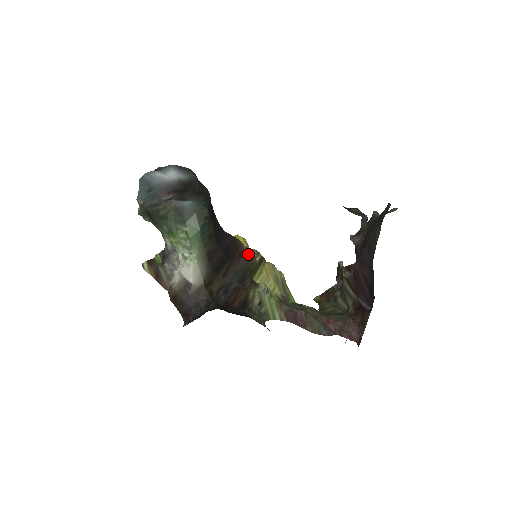
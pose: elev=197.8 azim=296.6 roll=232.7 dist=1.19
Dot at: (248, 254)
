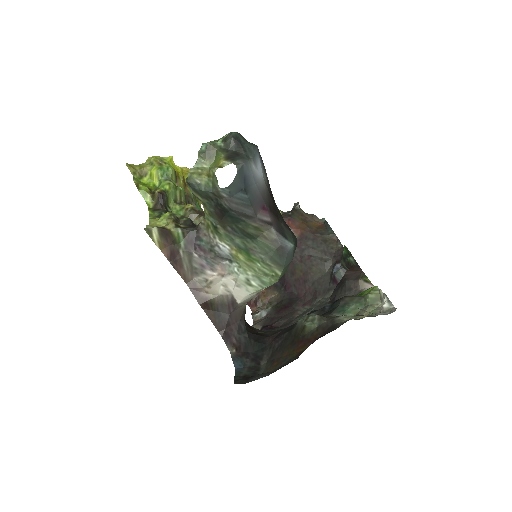
Dot at: occluded
